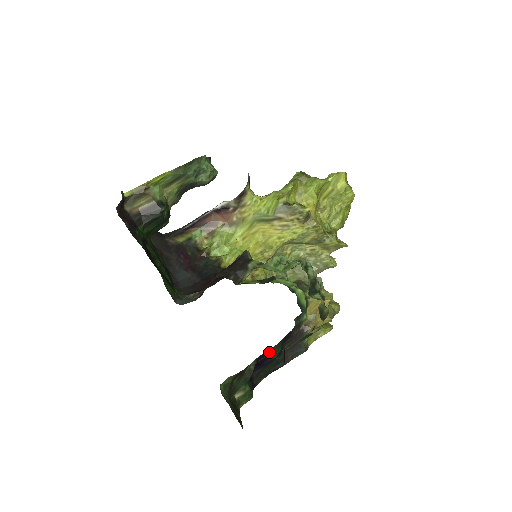
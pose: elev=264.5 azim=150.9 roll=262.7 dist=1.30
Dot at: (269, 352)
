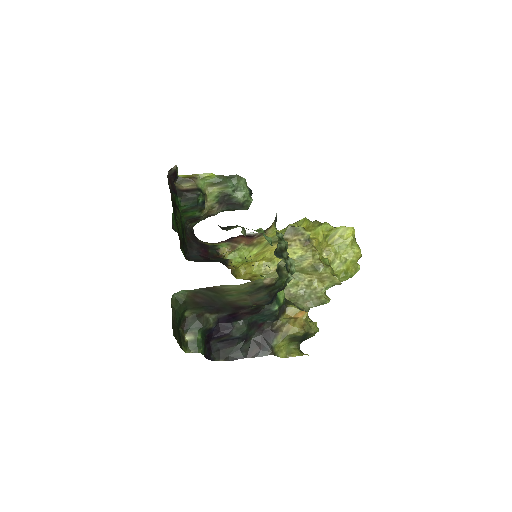
Dot at: (233, 323)
